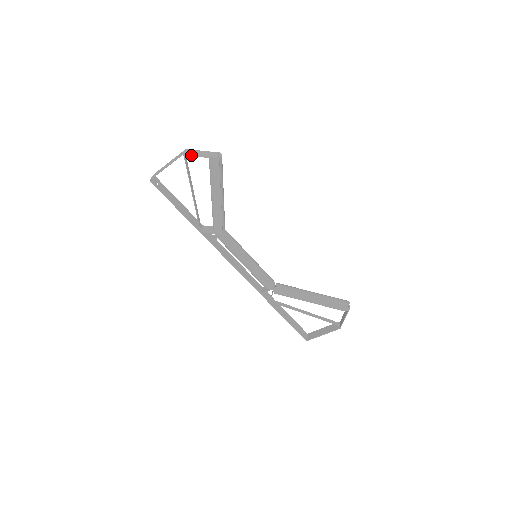
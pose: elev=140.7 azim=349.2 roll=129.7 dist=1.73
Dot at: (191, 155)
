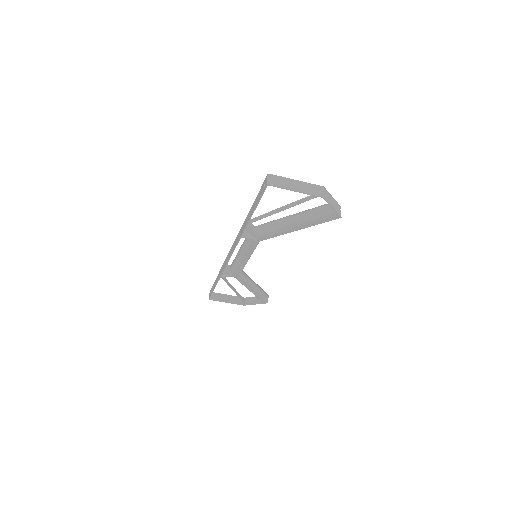
Dot at: (329, 203)
